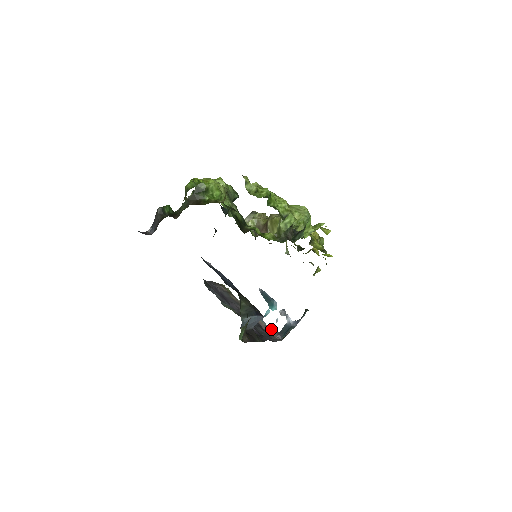
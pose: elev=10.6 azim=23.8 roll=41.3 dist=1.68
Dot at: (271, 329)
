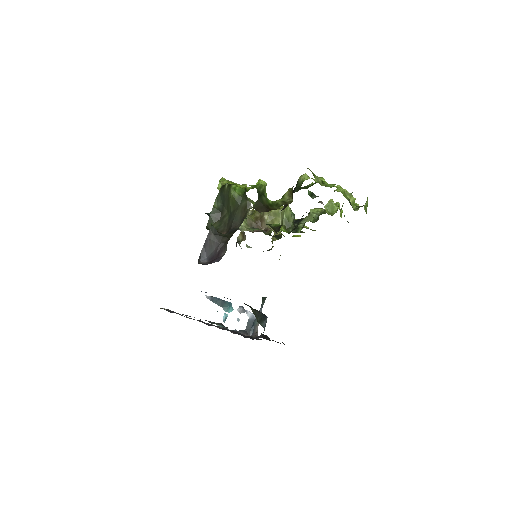
Dot at: (236, 331)
